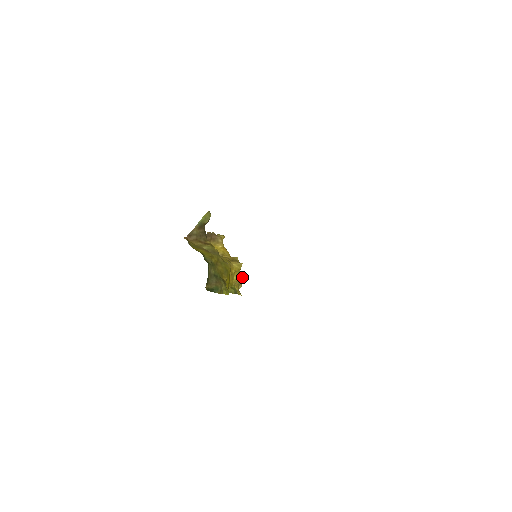
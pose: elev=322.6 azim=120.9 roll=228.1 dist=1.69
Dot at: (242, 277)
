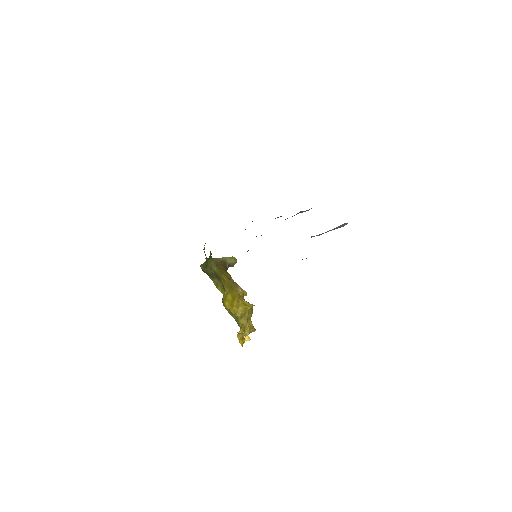
Dot at: (253, 329)
